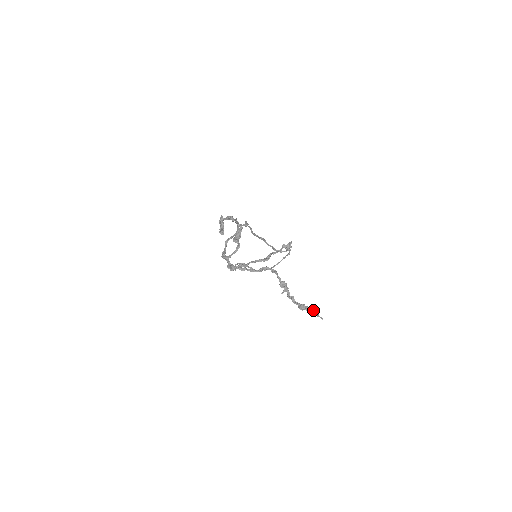
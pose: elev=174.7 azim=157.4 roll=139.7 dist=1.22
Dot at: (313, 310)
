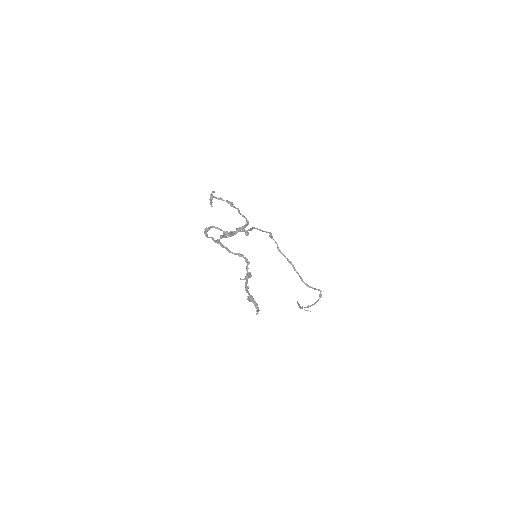
Dot at: (257, 305)
